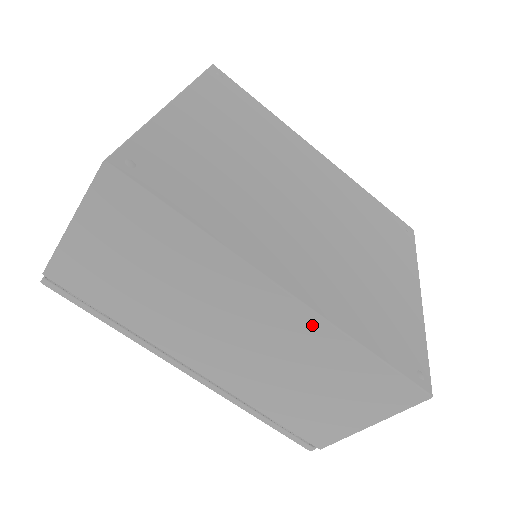
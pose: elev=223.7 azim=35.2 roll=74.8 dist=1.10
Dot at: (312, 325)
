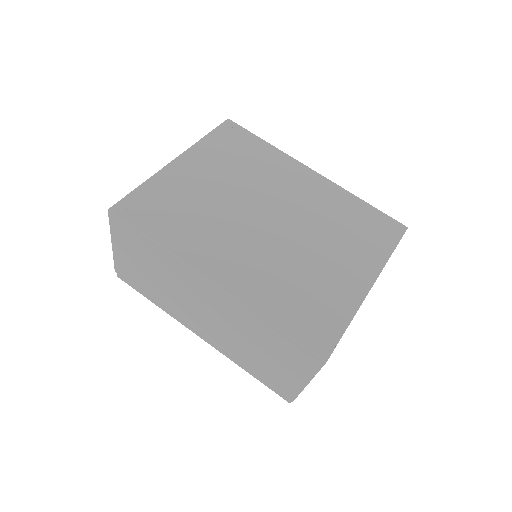
Dot at: (235, 304)
